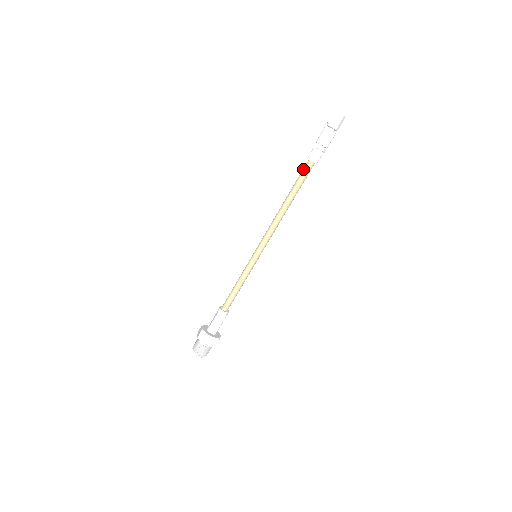
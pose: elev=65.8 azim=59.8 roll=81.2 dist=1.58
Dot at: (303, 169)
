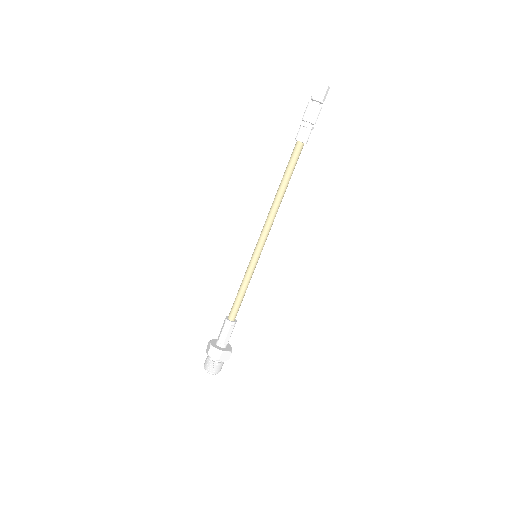
Dot at: (292, 152)
